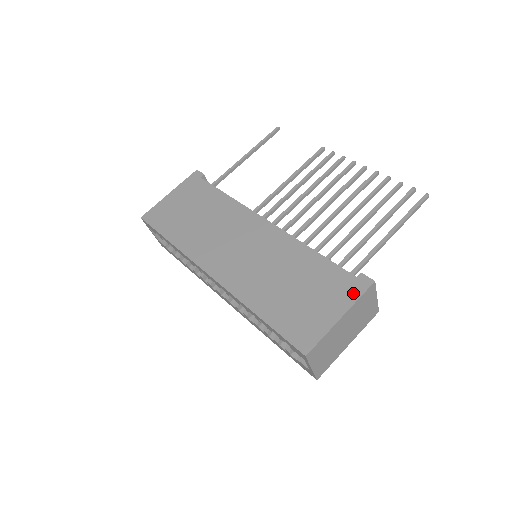
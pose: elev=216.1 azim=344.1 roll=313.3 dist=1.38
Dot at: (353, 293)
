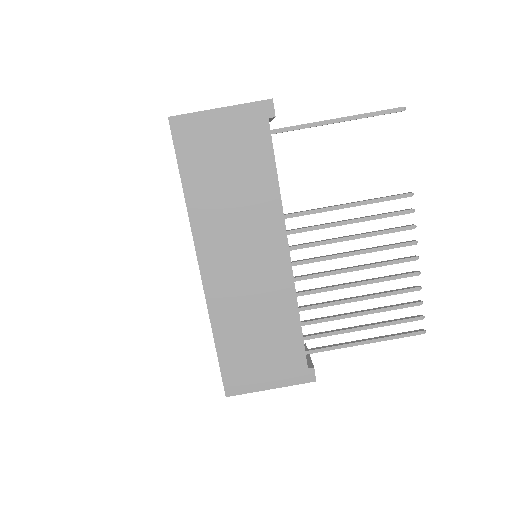
Dot at: (294, 378)
